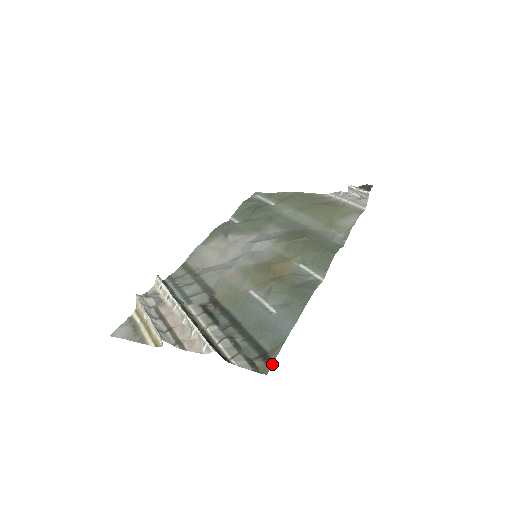
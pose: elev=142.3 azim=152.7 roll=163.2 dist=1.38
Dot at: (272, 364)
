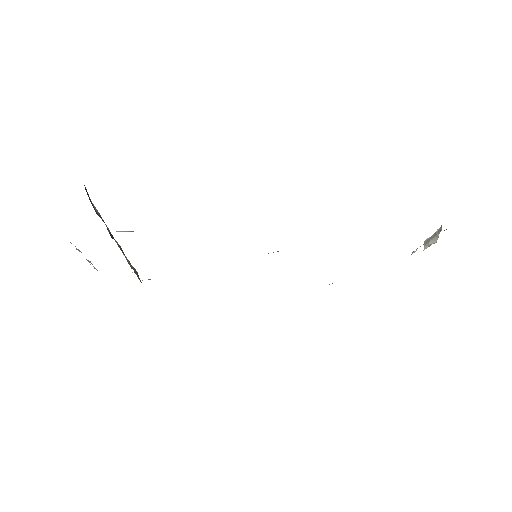
Dot at: occluded
